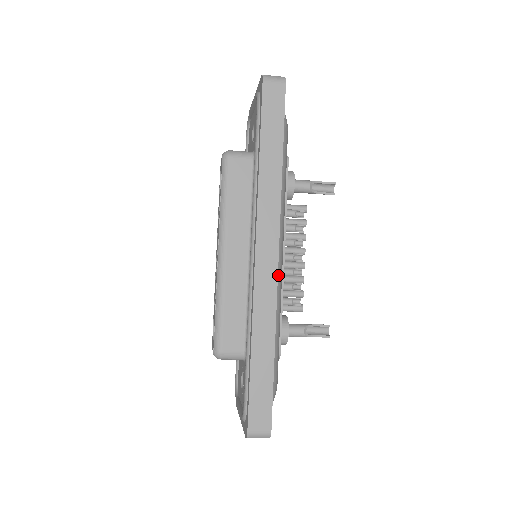
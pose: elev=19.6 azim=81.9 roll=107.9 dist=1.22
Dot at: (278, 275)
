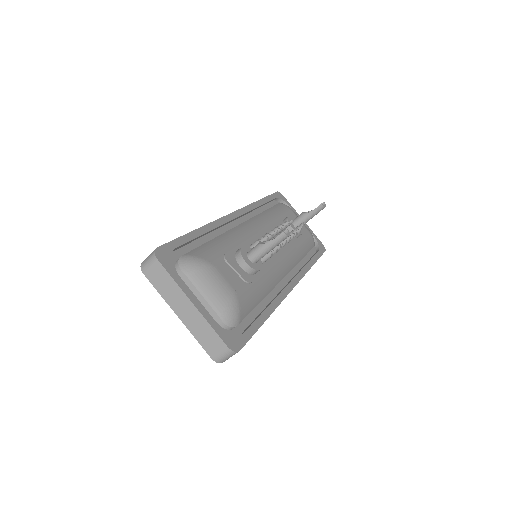
Dot at: (241, 228)
